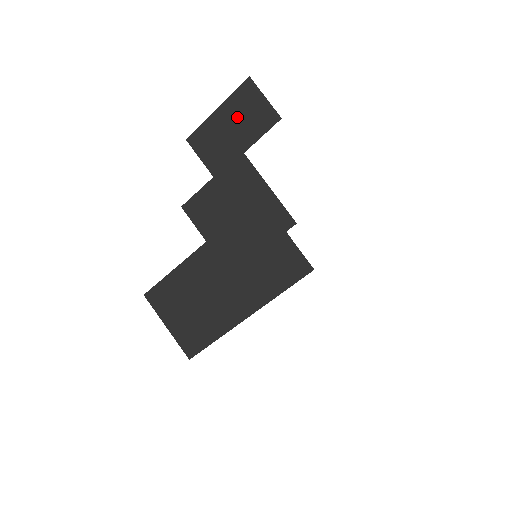
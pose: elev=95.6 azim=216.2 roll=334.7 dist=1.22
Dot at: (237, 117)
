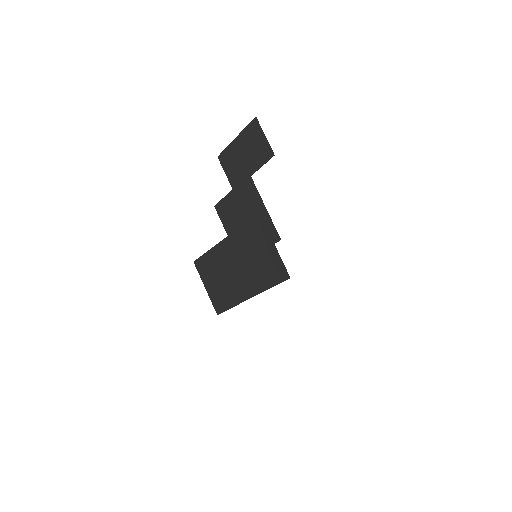
Dot at: (247, 147)
